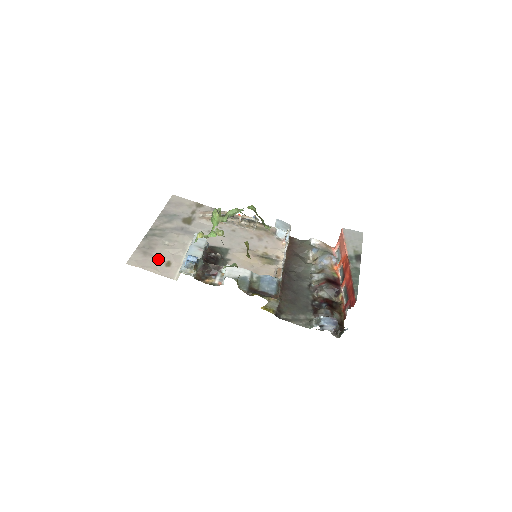
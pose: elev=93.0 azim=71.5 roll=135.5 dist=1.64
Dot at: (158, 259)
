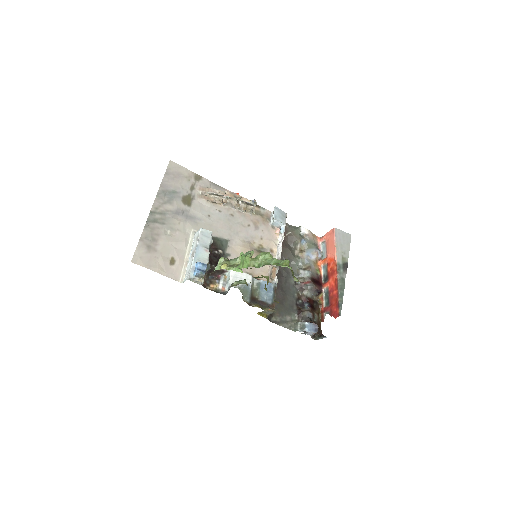
Dot at: (162, 255)
